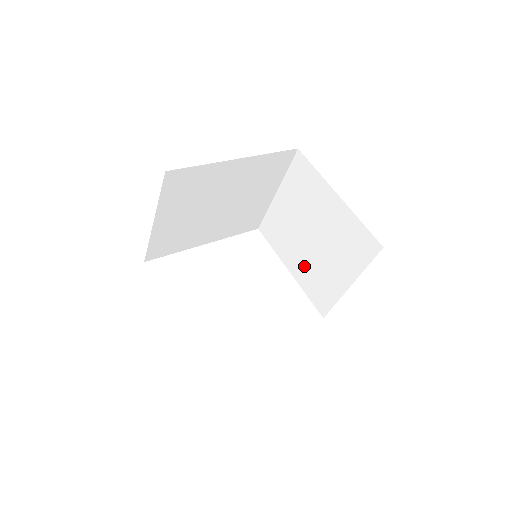
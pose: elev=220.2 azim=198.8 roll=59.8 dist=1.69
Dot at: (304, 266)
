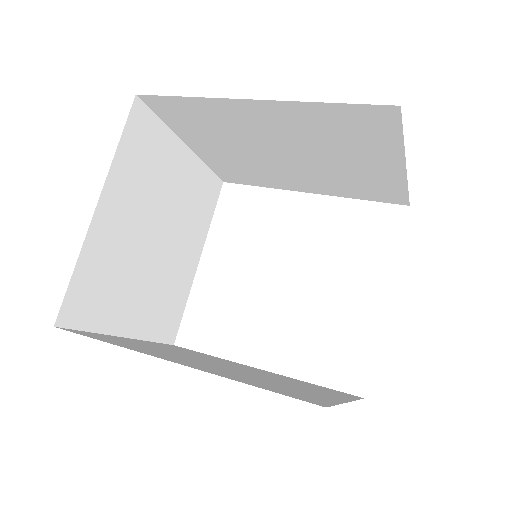
Dot at: occluded
